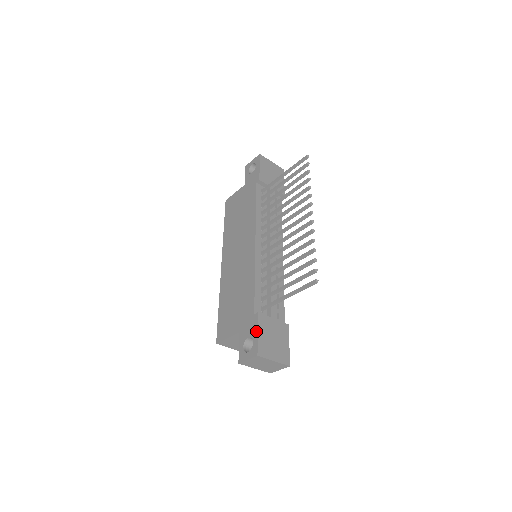
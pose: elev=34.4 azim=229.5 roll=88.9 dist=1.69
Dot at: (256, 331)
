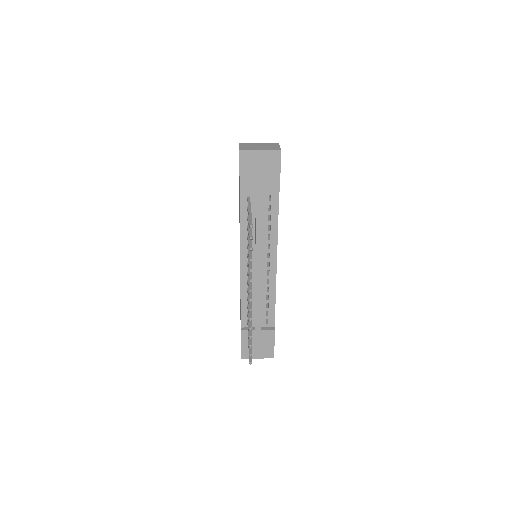
Dot at: occluded
